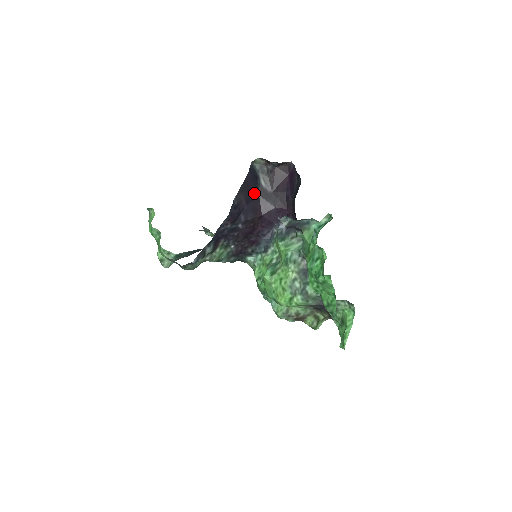
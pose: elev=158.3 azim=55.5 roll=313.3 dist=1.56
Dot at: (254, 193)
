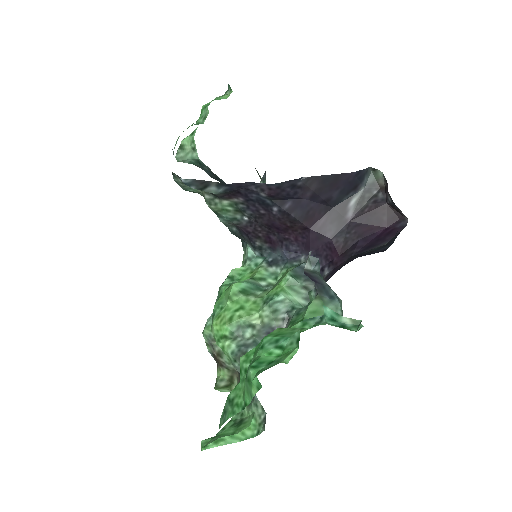
Dot at: (331, 198)
